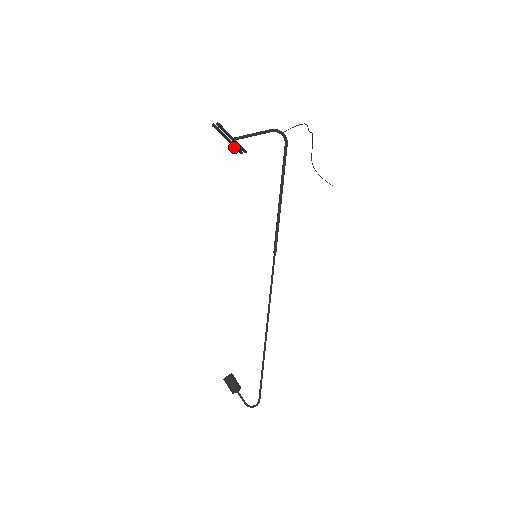
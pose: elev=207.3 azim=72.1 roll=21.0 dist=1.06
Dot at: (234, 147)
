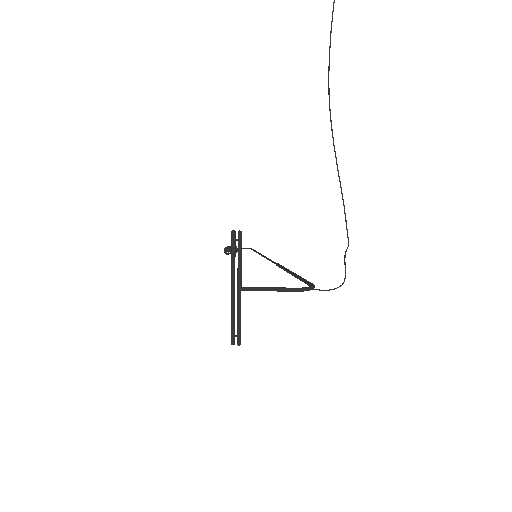
Dot at: (232, 263)
